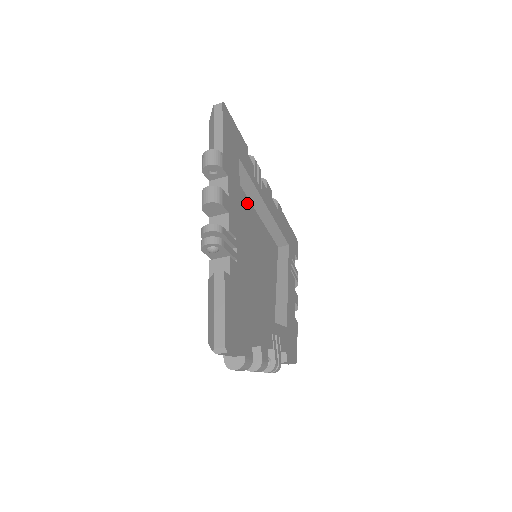
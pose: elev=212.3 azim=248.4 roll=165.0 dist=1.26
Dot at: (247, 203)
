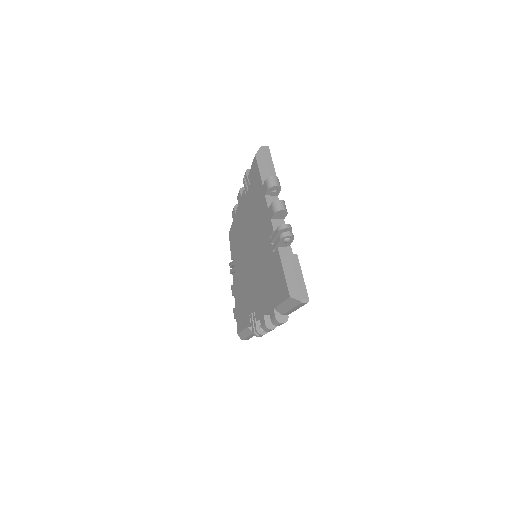
Dot at: occluded
